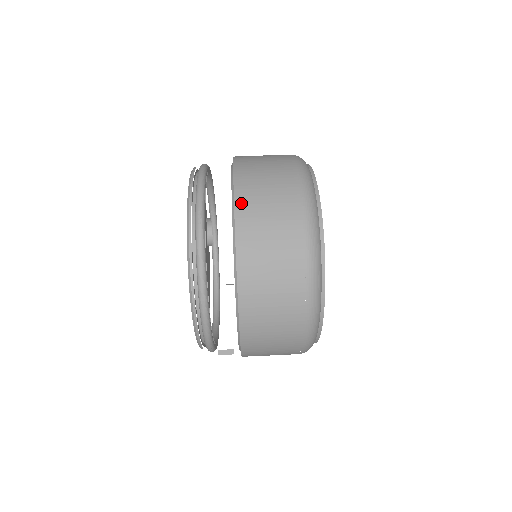
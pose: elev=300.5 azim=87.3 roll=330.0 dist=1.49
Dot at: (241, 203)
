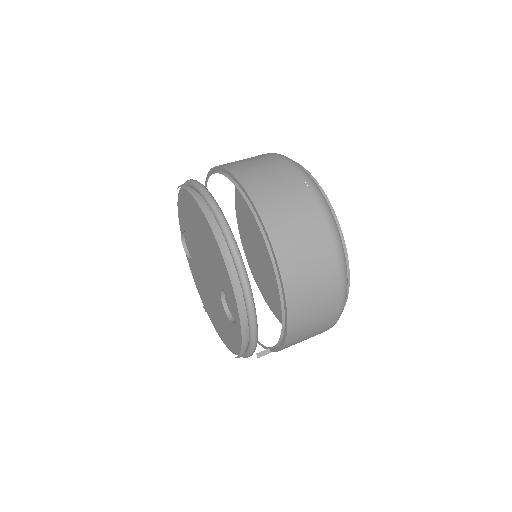
Dot at: (265, 212)
